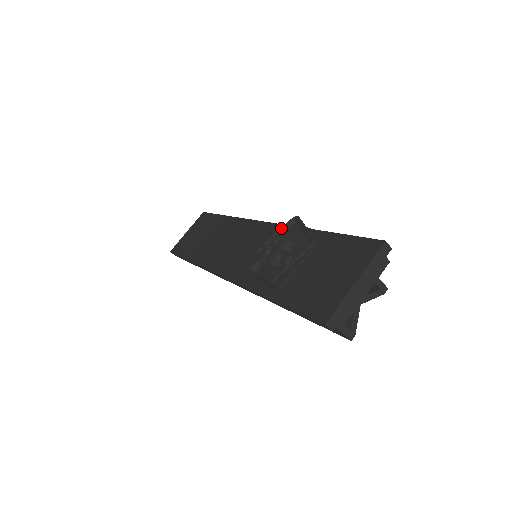
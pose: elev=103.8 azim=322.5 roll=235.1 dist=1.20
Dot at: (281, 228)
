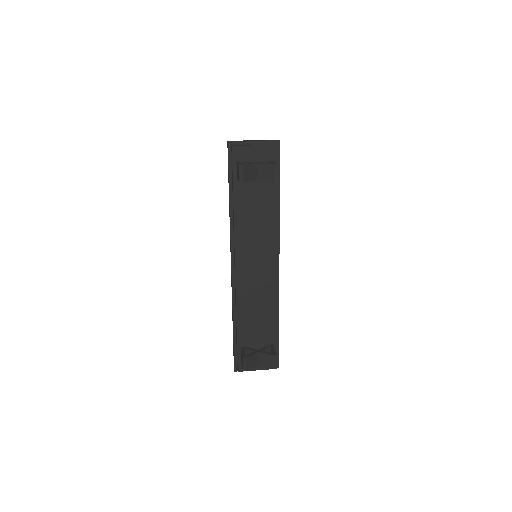
Dot at: occluded
